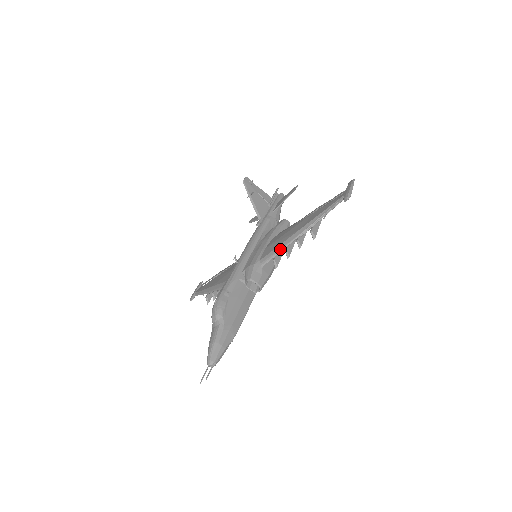
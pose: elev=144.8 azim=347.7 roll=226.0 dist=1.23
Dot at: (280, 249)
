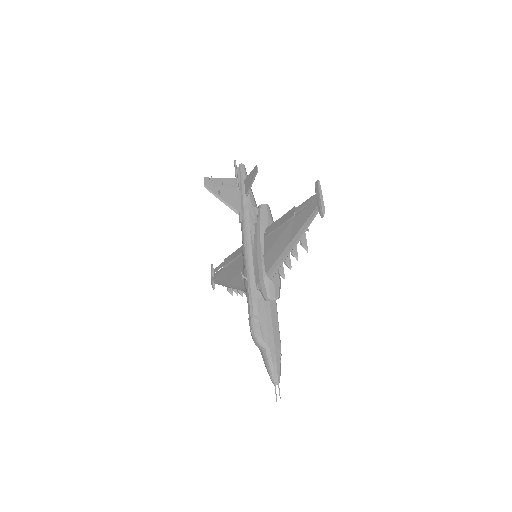
Dot at: (280, 263)
